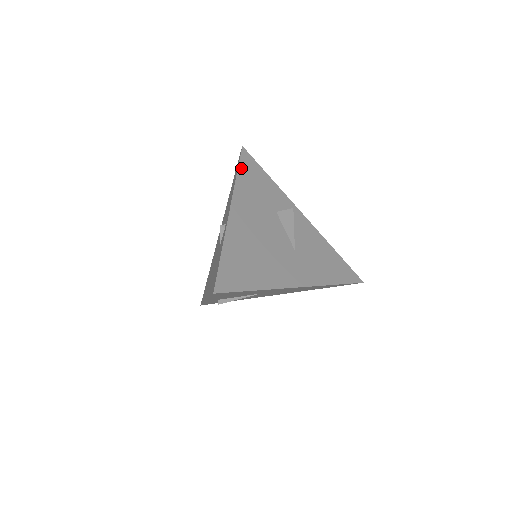
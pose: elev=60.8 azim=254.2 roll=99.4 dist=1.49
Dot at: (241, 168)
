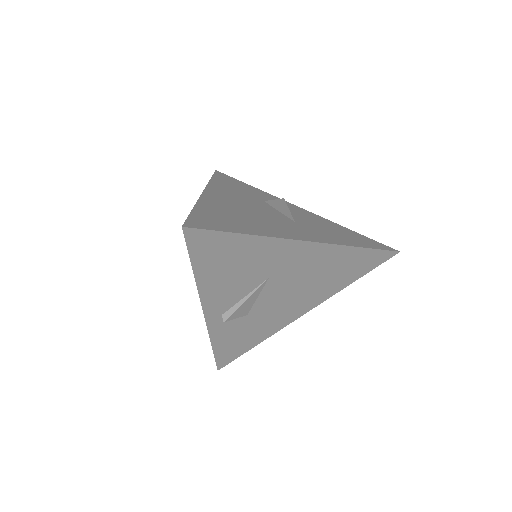
Dot at: (215, 178)
